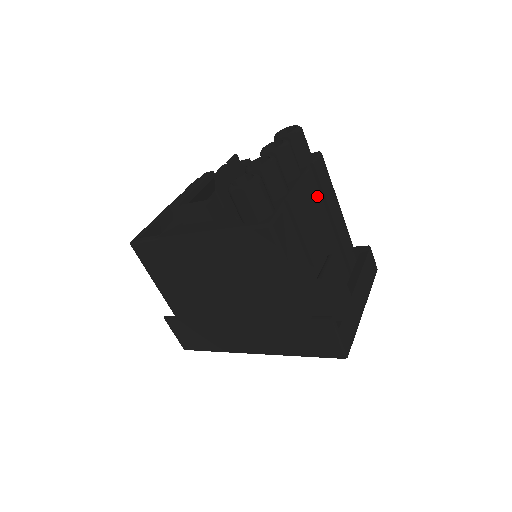
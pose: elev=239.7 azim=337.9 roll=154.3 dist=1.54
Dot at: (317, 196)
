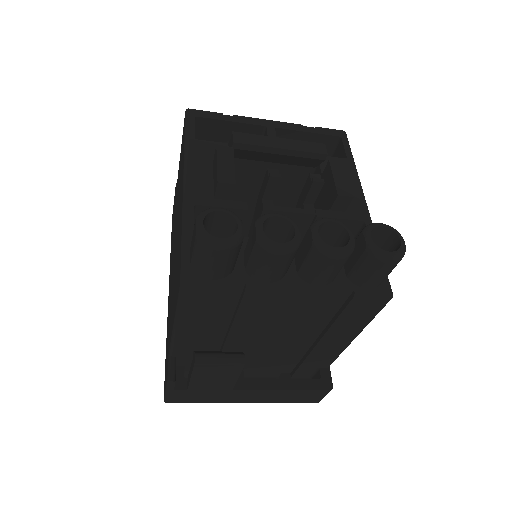
Dot at: (317, 315)
